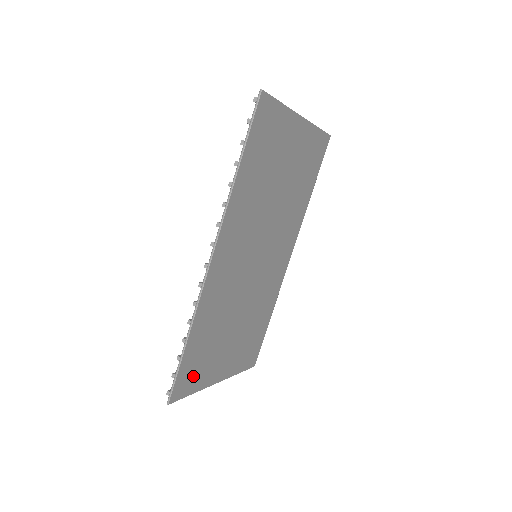
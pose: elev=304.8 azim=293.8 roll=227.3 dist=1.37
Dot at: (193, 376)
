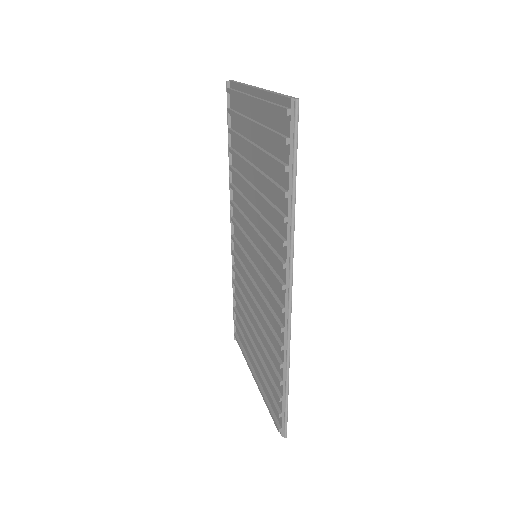
Dot at: occluded
